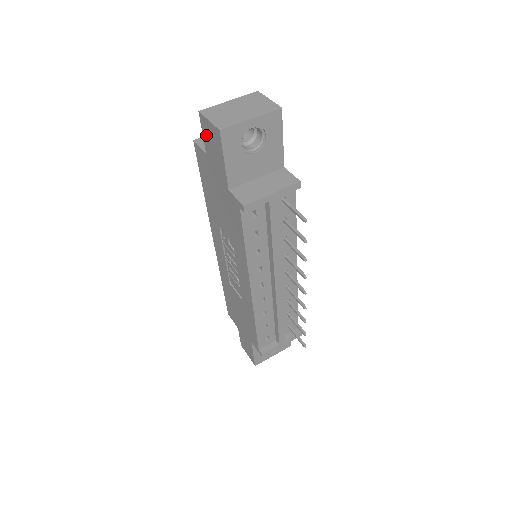
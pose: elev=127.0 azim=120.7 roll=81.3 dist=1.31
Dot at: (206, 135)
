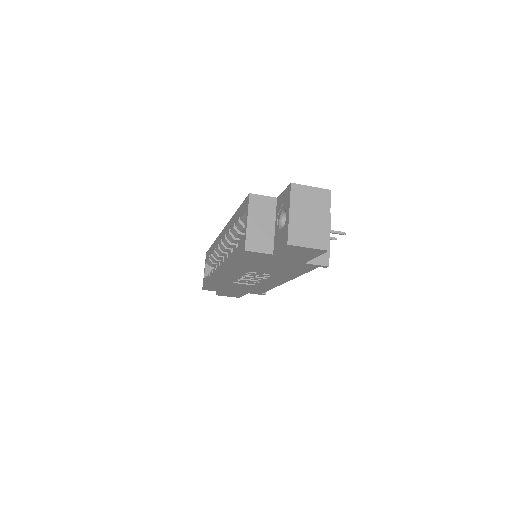
Dot at: (289, 251)
